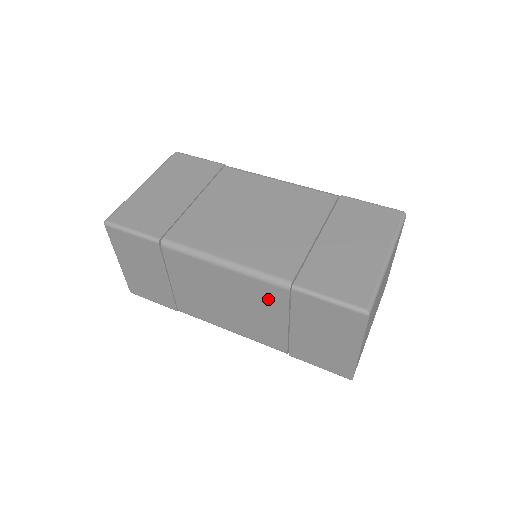
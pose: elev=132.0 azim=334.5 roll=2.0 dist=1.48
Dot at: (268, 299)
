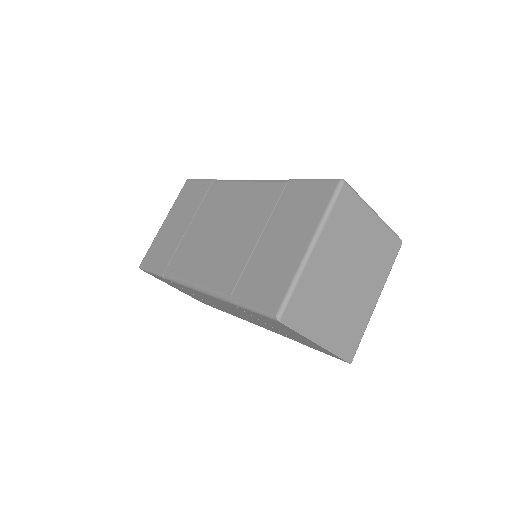
Dot at: (236, 309)
